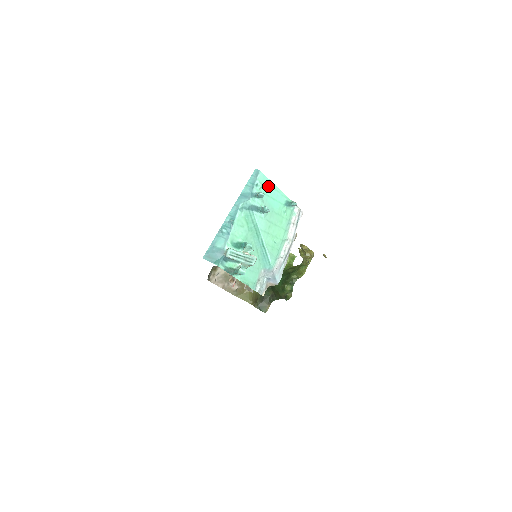
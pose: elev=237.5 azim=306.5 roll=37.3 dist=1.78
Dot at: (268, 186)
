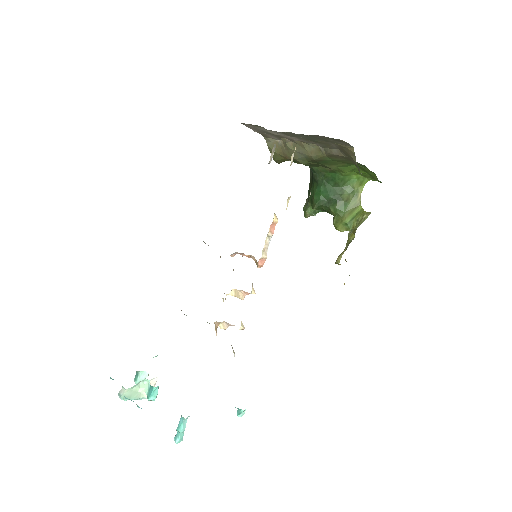
Dot at: occluded
